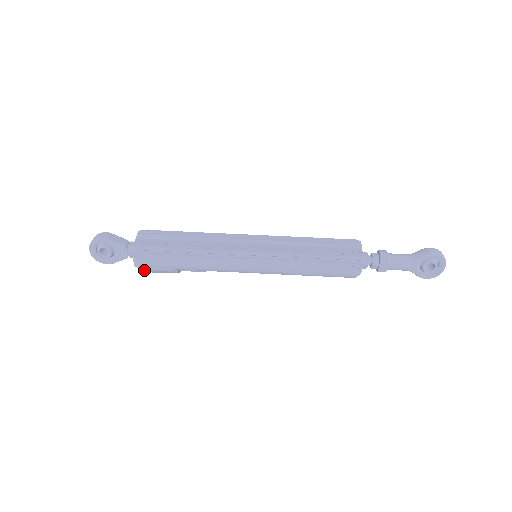
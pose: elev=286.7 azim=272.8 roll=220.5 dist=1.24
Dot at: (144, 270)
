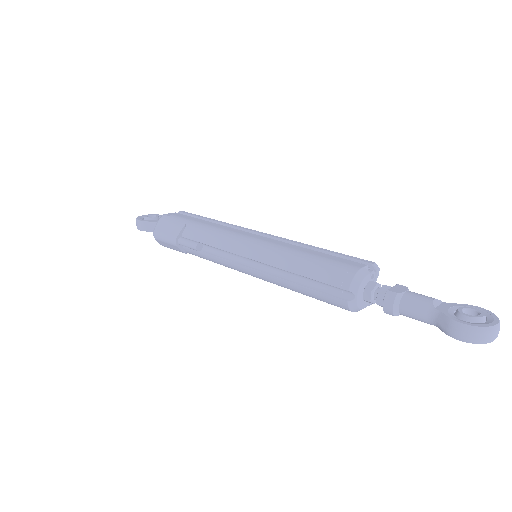
Dot at: (161, 220)
